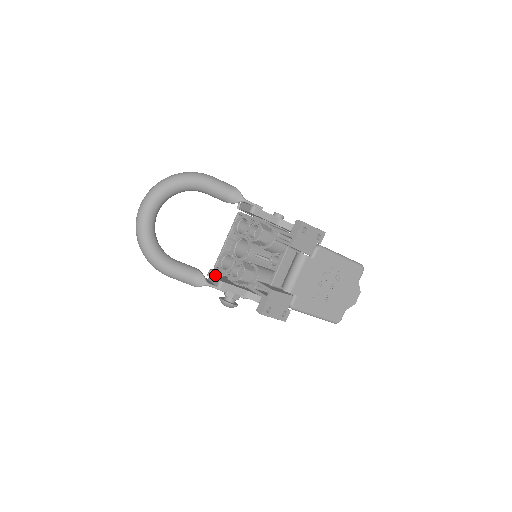
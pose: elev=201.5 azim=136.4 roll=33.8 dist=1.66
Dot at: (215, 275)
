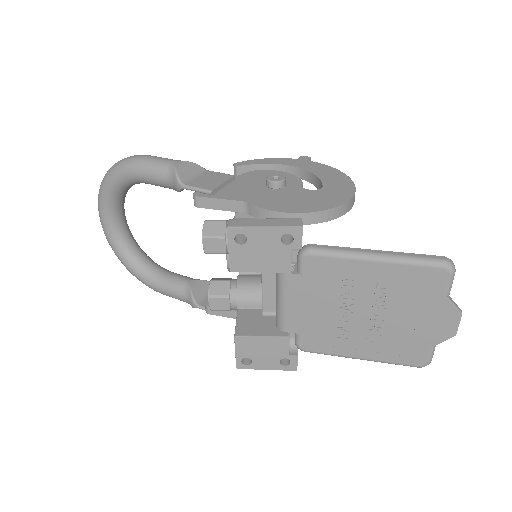
Dot at: occluded
